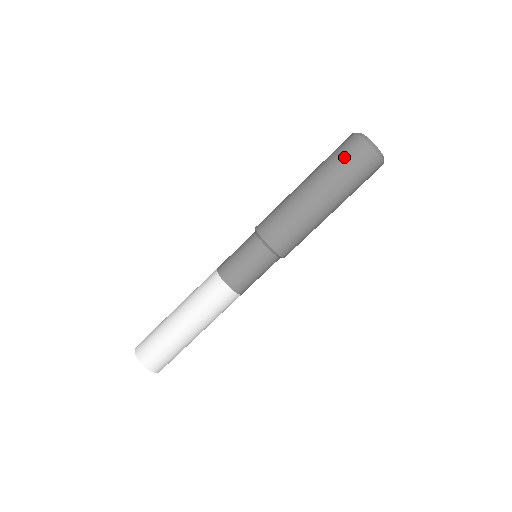
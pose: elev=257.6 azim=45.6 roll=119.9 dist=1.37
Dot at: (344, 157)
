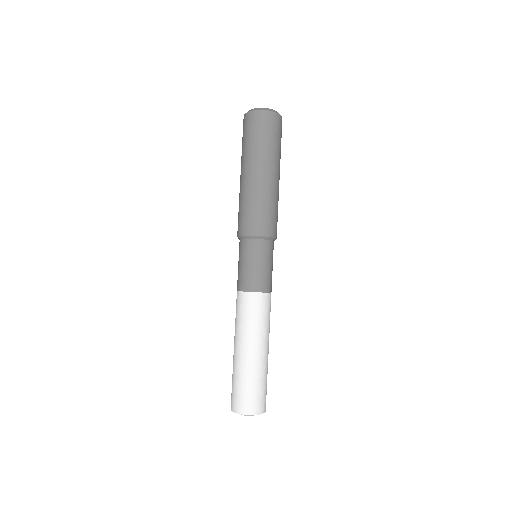
Dot at: (246, 134)
